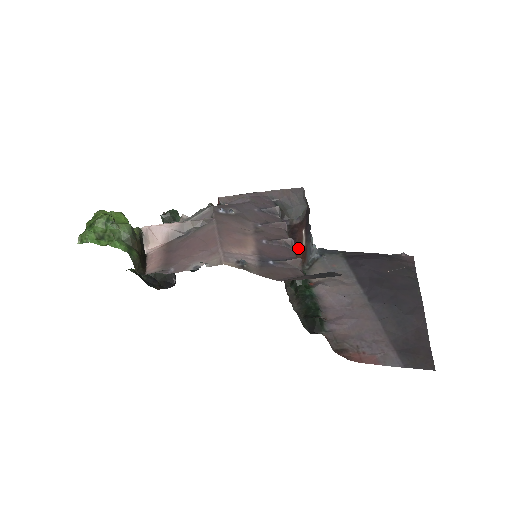
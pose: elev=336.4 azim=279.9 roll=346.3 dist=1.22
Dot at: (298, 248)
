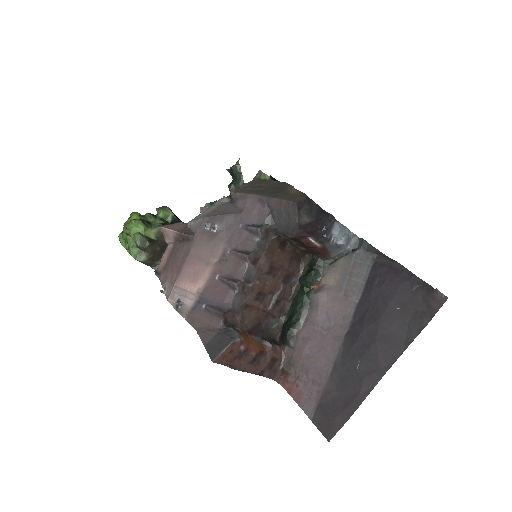
Dot at: (312, 247)
